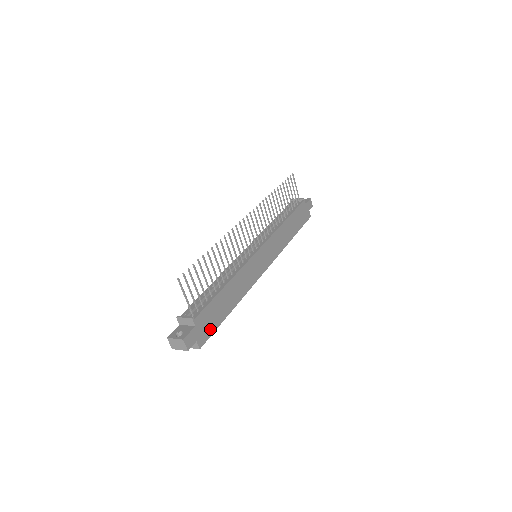
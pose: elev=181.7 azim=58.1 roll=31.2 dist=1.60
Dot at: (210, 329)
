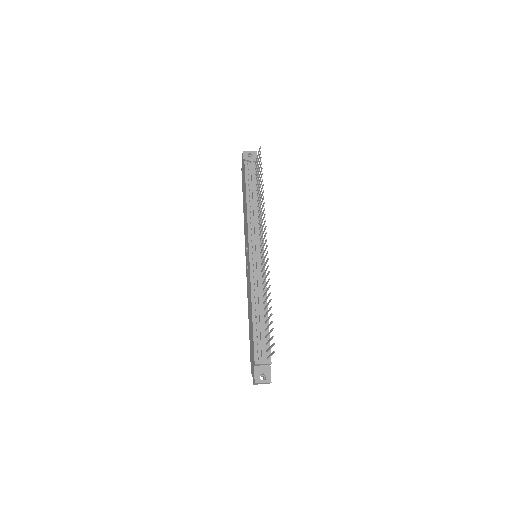
Dot at: occluded
